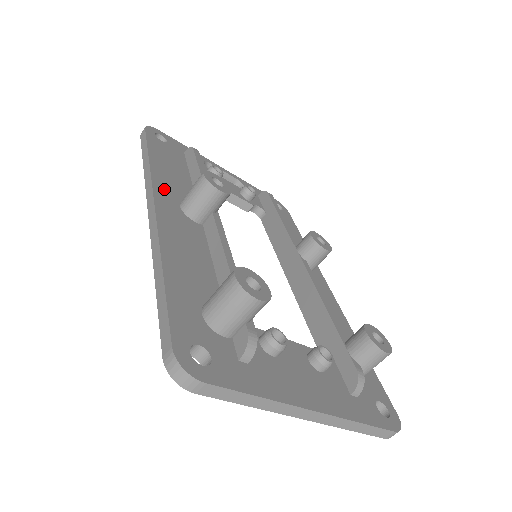
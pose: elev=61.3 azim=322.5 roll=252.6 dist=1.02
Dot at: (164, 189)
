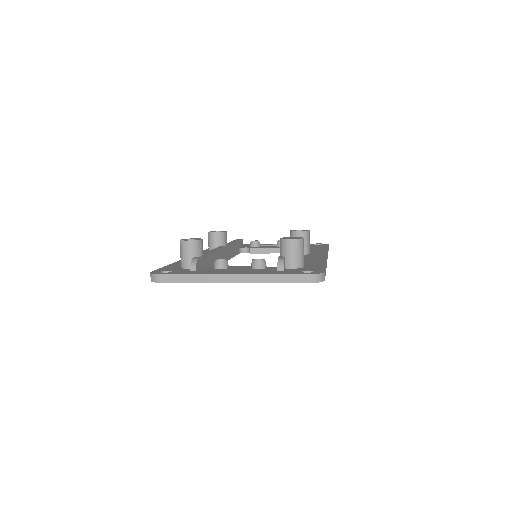
Dot at: occluded
